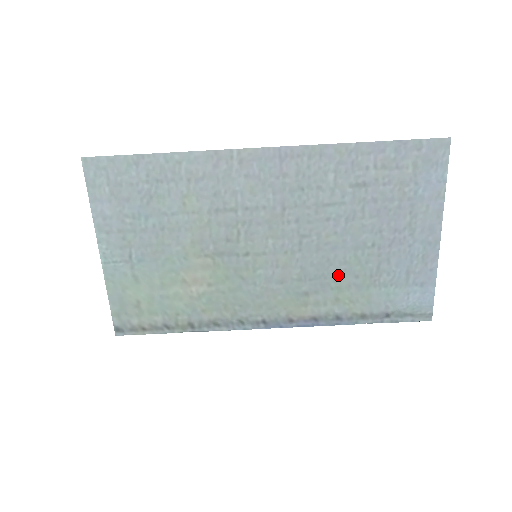
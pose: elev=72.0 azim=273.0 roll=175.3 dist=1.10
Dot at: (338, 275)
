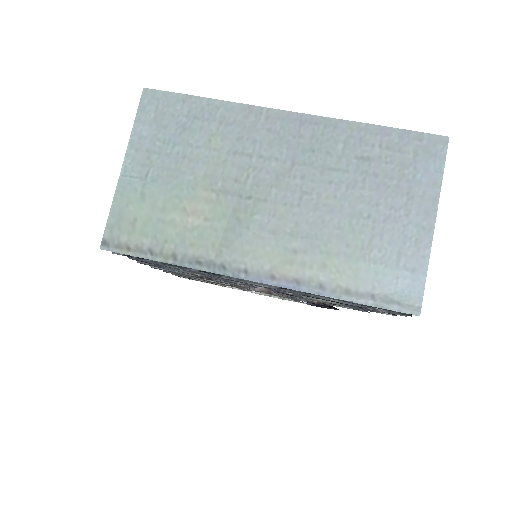
Dot at: (330, 239)
